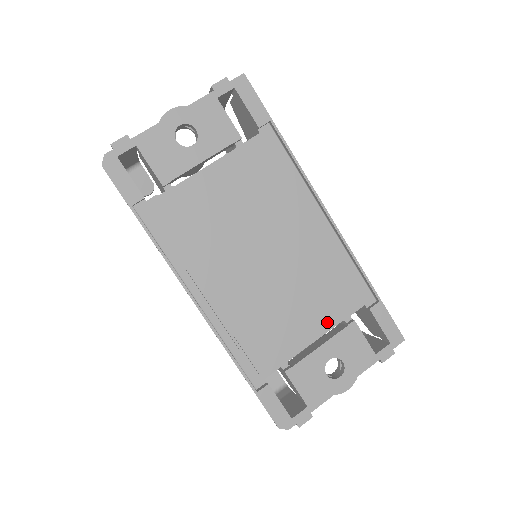
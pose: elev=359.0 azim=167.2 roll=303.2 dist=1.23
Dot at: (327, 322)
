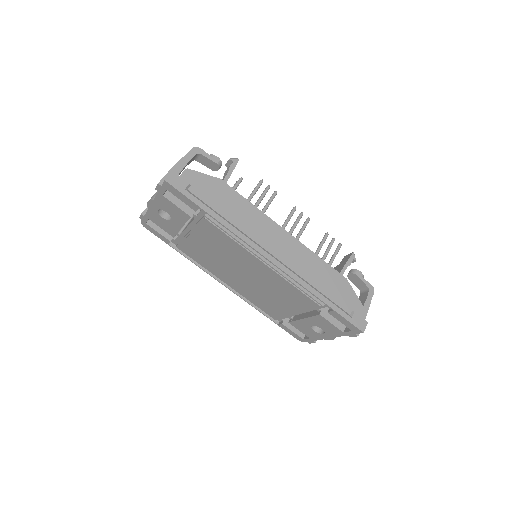
Dot at: (301, 311)
